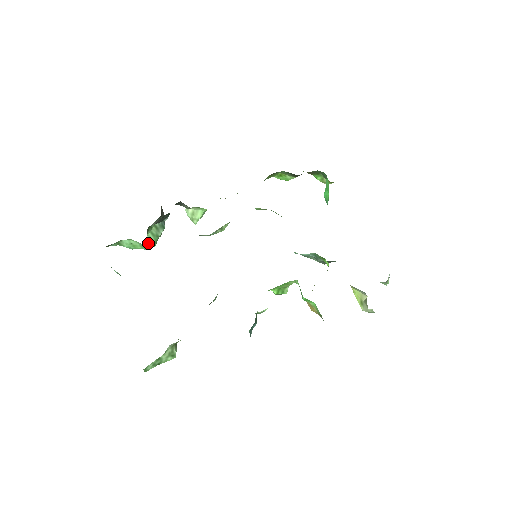
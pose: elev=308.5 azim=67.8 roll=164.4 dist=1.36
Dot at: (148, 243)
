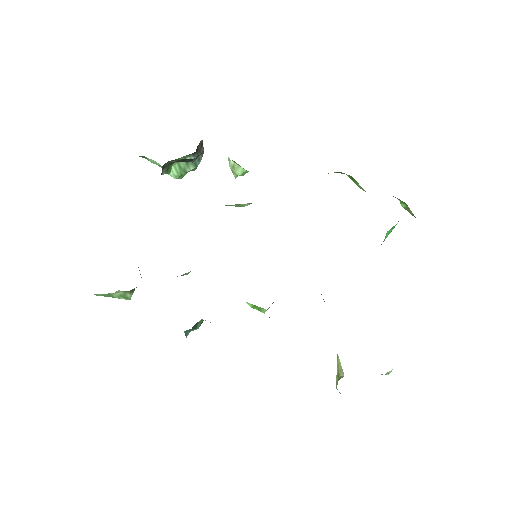
Dot at: (171, 173)
